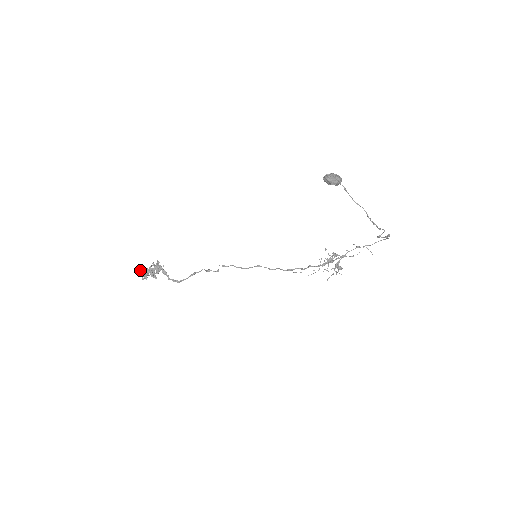
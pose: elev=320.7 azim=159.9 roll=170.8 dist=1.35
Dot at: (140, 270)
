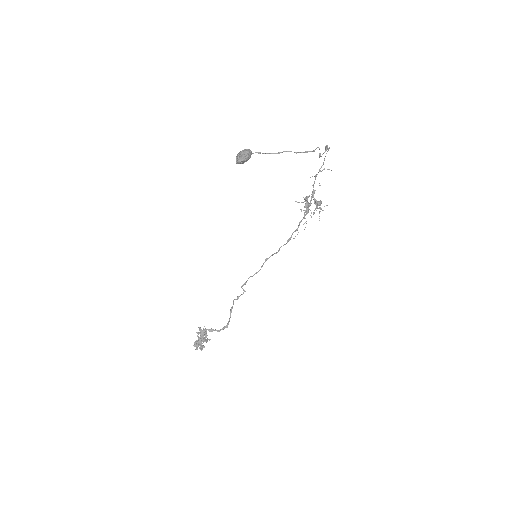
Dot at: occluded
